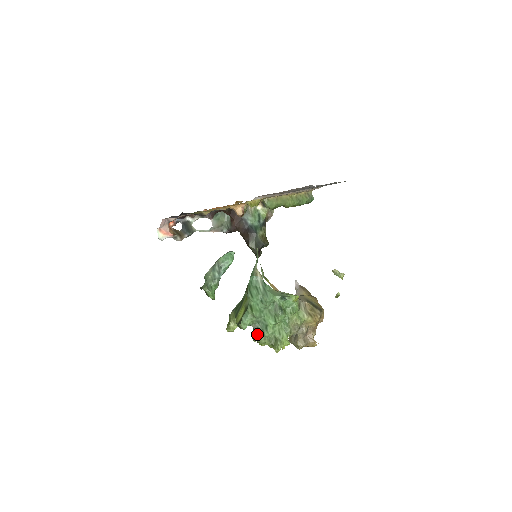
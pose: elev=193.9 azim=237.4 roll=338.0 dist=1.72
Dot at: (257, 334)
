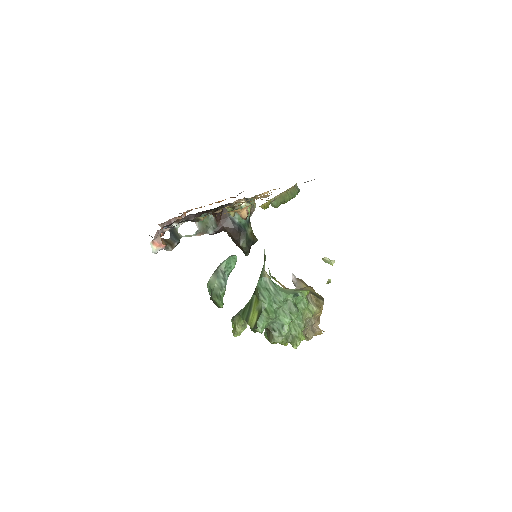
Dot at: (274, 335)
